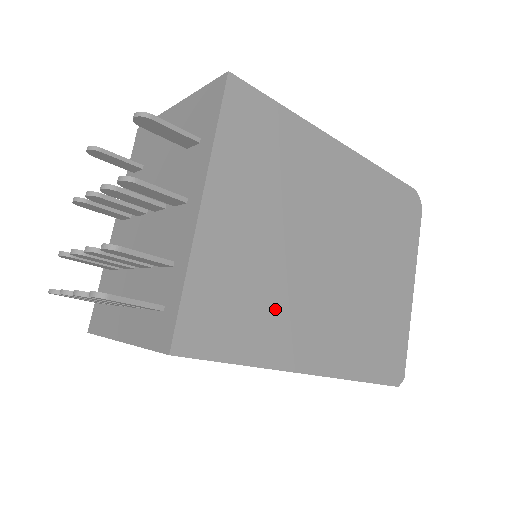
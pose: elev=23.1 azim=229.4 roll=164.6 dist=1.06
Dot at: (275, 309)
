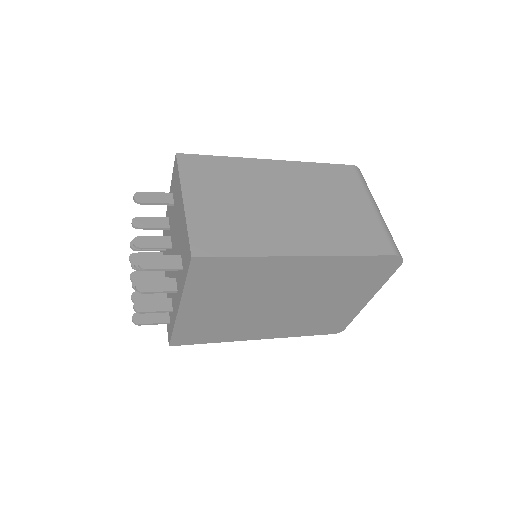
Dot at: (234, 327)
